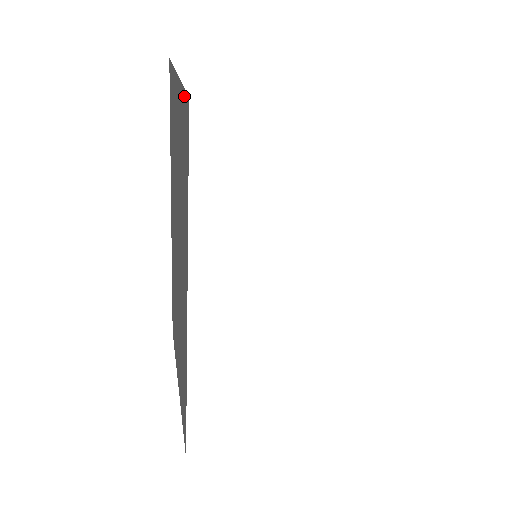
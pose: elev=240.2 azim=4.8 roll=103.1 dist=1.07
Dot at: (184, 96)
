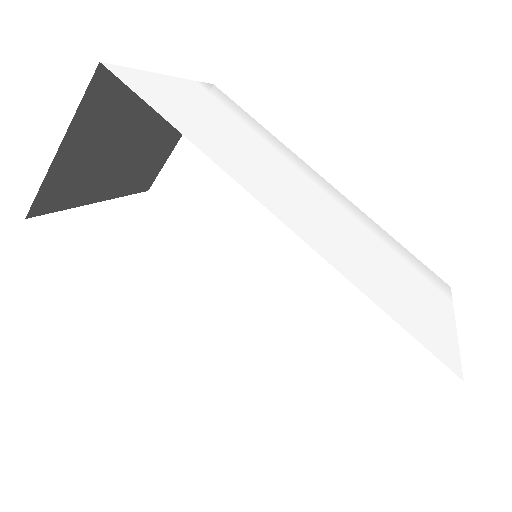
Dot at: occluded
